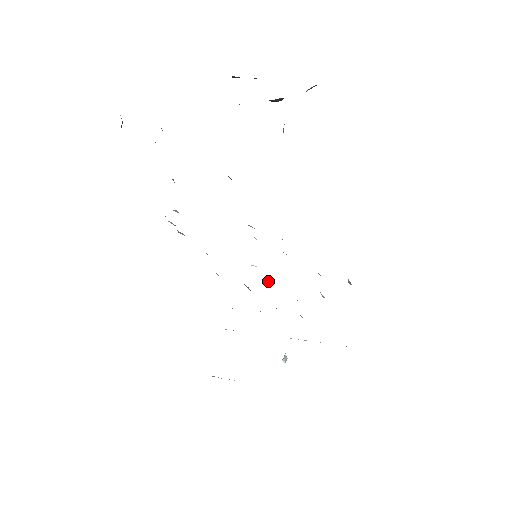
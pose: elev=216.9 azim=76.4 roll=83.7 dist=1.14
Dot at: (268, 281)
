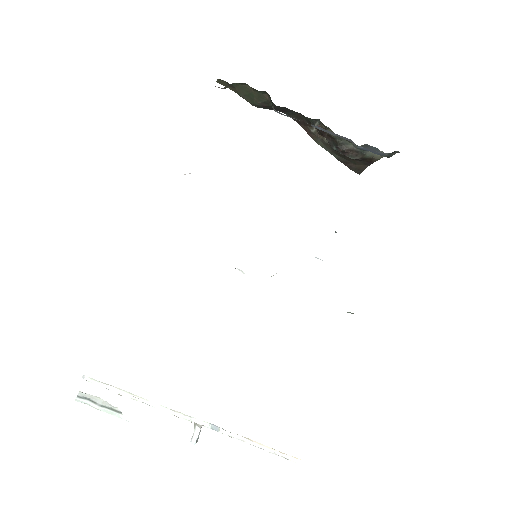
Dot at: occluded
